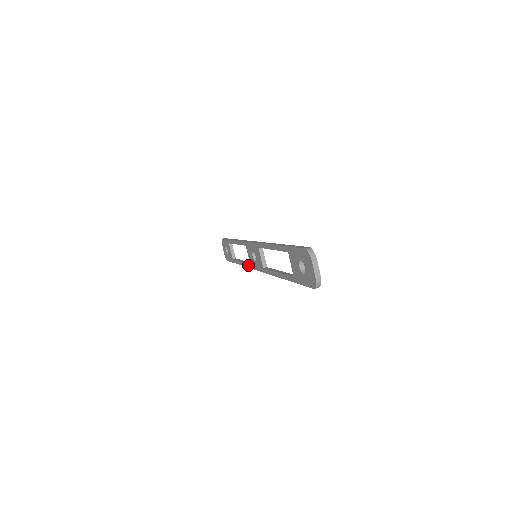
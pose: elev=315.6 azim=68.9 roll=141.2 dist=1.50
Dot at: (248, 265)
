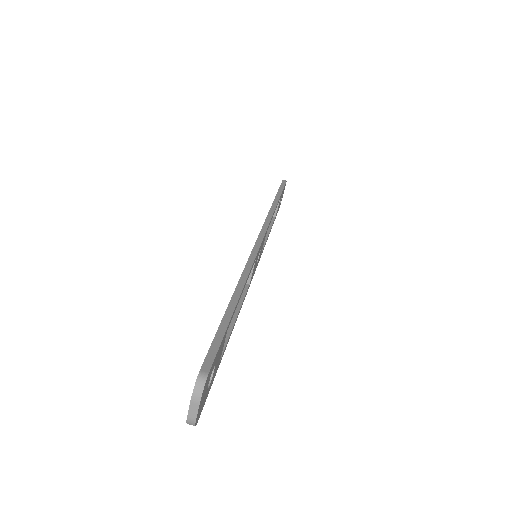
Dot at: occluded
